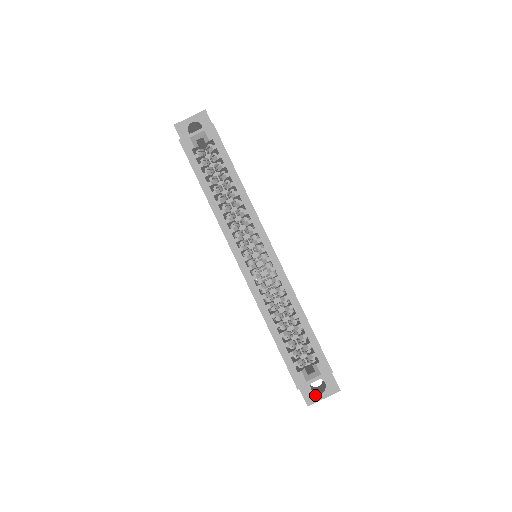
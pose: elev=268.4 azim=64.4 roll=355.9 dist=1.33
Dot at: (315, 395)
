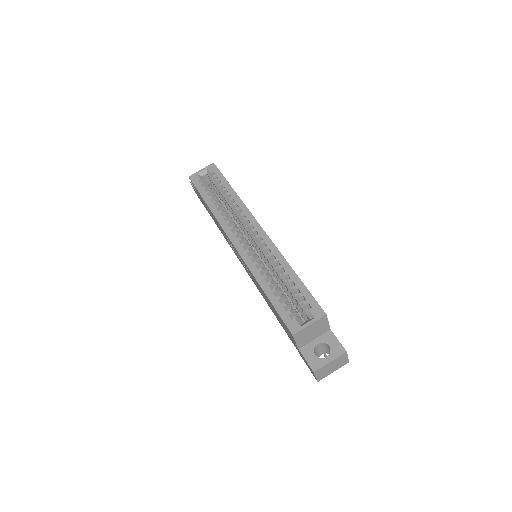
Dot at: (320, 360)
